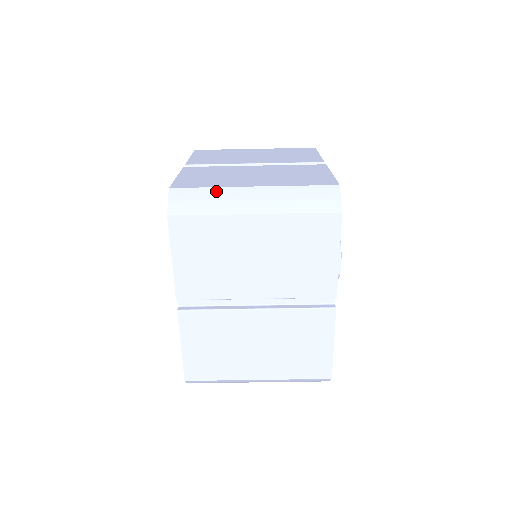
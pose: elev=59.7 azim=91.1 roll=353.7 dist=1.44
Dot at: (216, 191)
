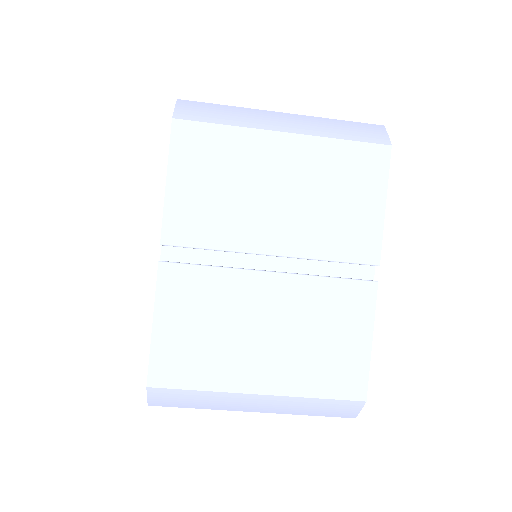
Dot at: (209, 395)
